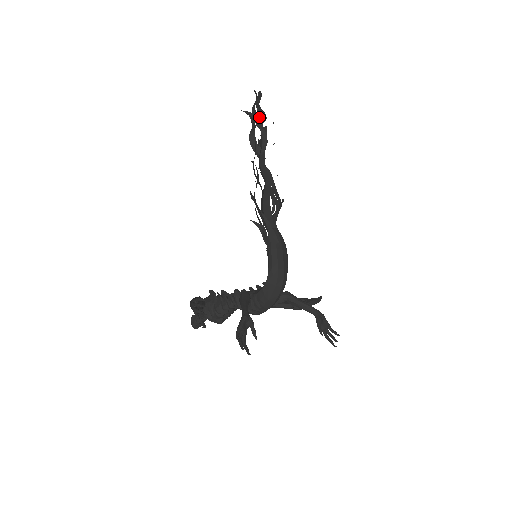
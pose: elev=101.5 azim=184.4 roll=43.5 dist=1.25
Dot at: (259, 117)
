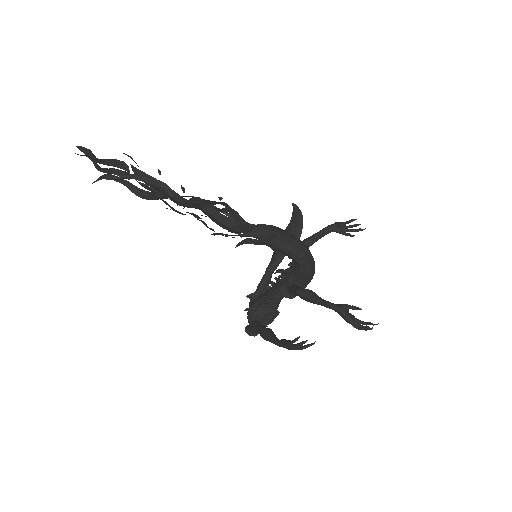
Dot at: (117, 170)
